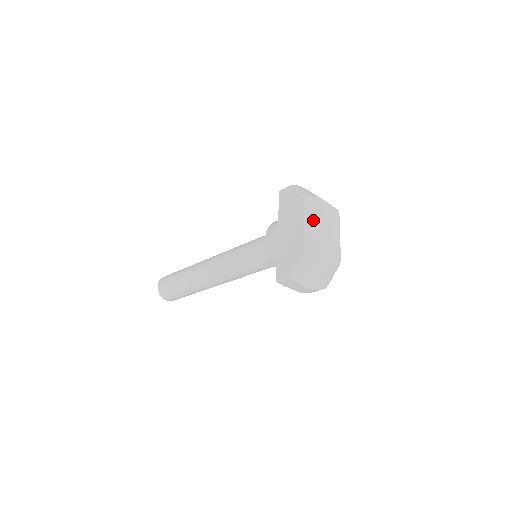
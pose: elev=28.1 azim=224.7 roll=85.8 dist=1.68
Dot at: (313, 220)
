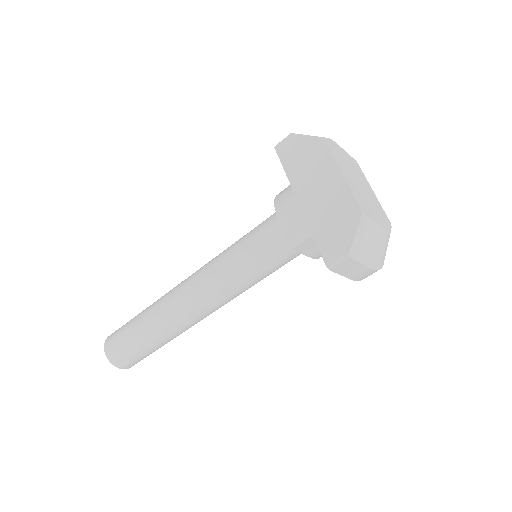
Dot at: (345, 168)
